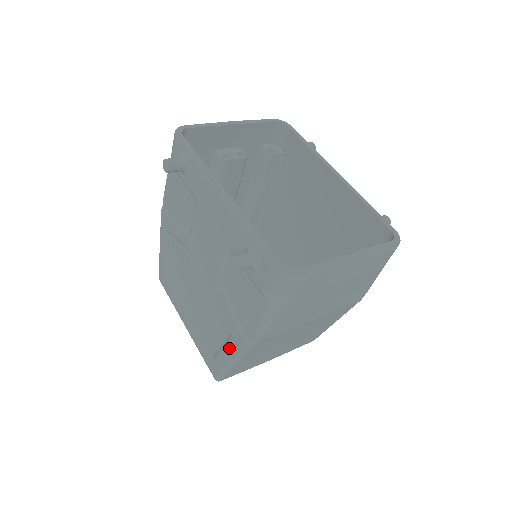
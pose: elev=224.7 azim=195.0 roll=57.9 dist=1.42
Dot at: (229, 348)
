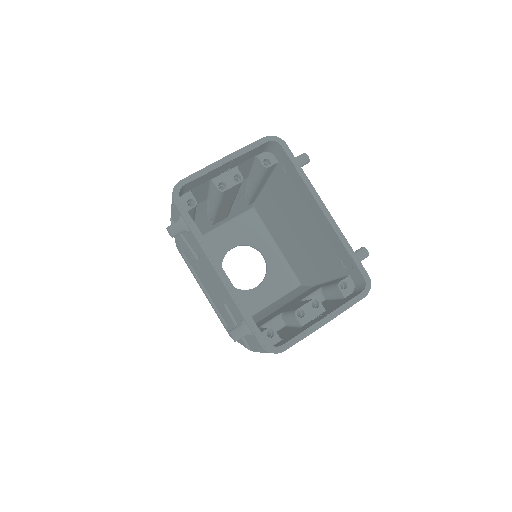
Dot at: occluded
